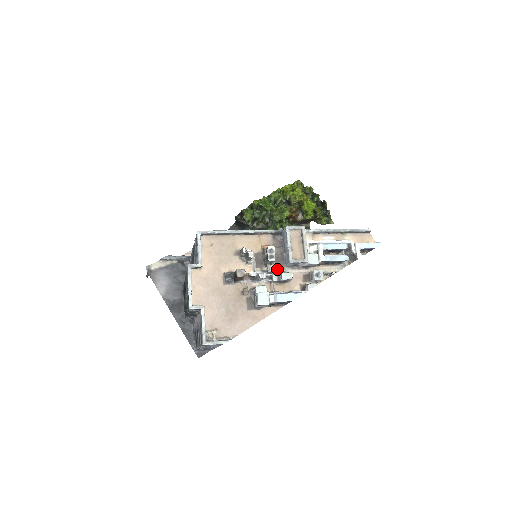
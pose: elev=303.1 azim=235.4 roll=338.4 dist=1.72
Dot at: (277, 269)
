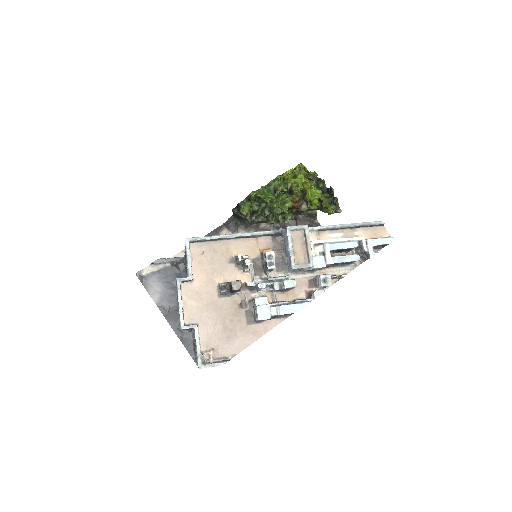
Dot at: (278, 275)
